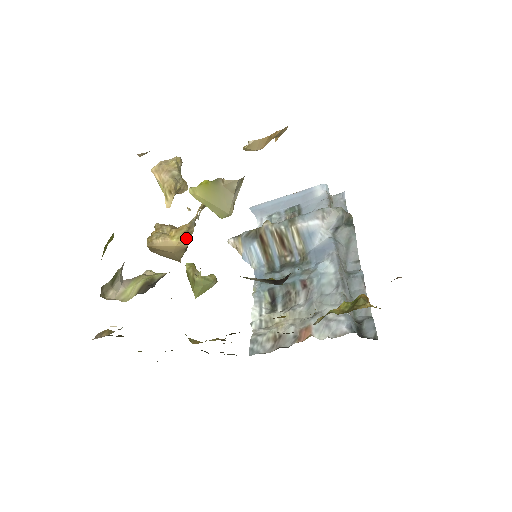
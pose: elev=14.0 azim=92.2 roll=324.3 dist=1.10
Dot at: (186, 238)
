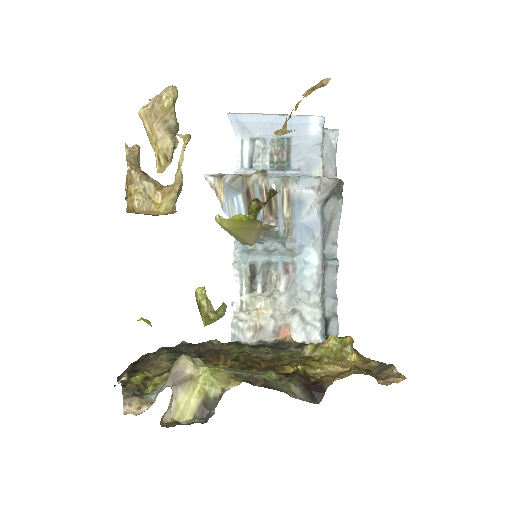
Dot at: (175, 208)
